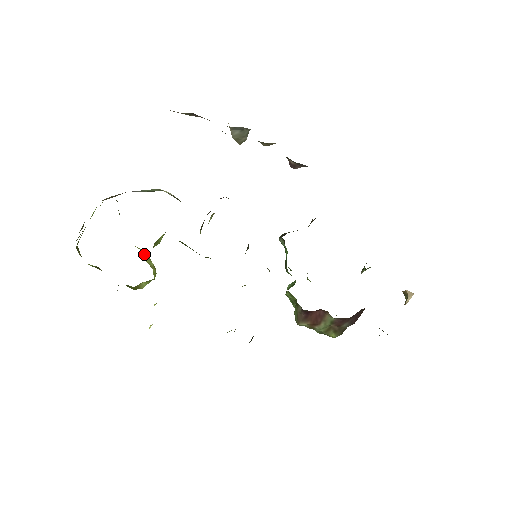
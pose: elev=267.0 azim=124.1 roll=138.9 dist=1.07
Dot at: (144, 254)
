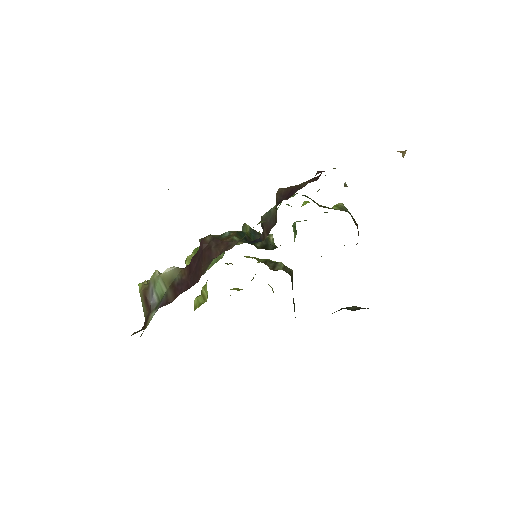
Dot at: occluded
